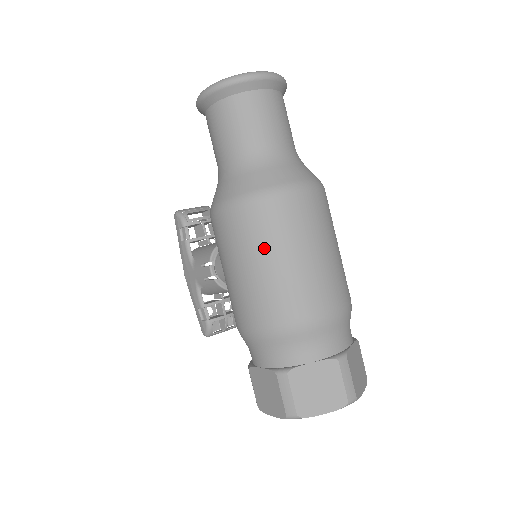
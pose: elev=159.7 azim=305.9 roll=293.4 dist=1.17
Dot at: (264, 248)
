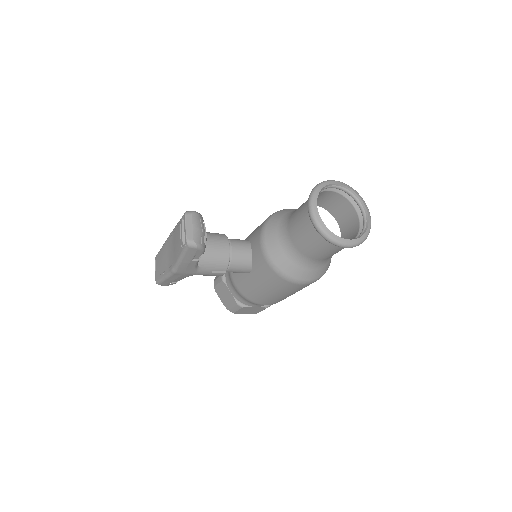
Dot at: occluded
